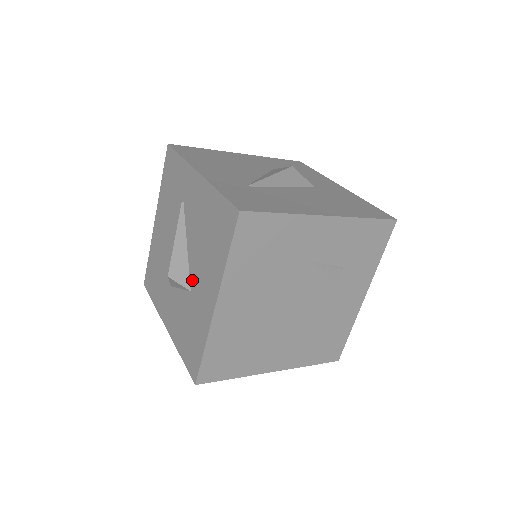
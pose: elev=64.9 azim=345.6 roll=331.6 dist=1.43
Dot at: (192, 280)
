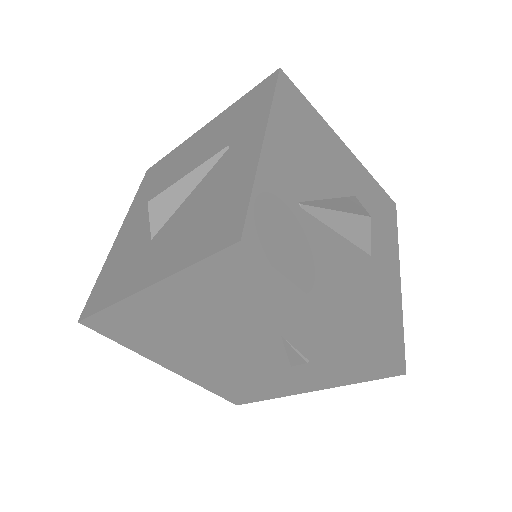
Dot at: (161, 232)
